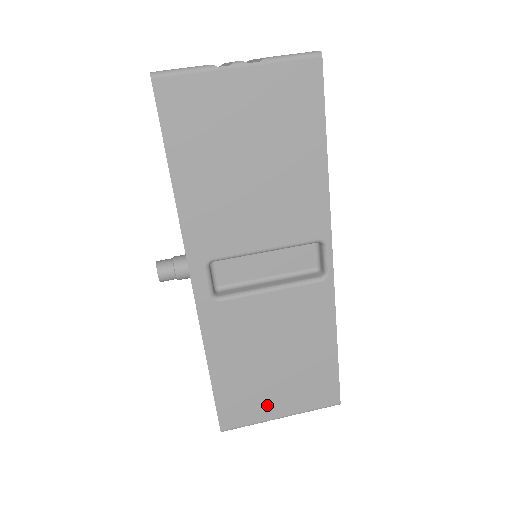
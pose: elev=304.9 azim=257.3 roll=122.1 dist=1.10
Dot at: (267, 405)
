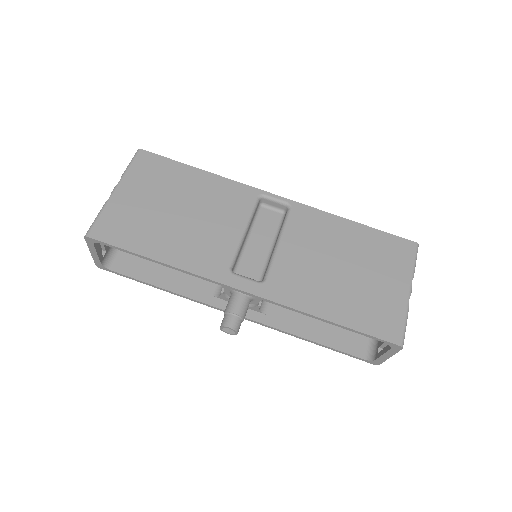
Dot at: (390, 296)
